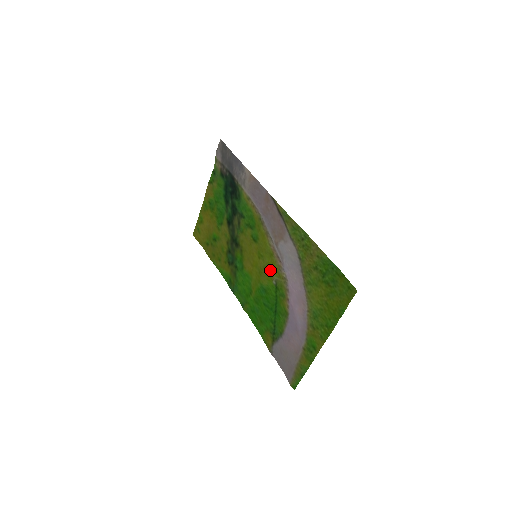
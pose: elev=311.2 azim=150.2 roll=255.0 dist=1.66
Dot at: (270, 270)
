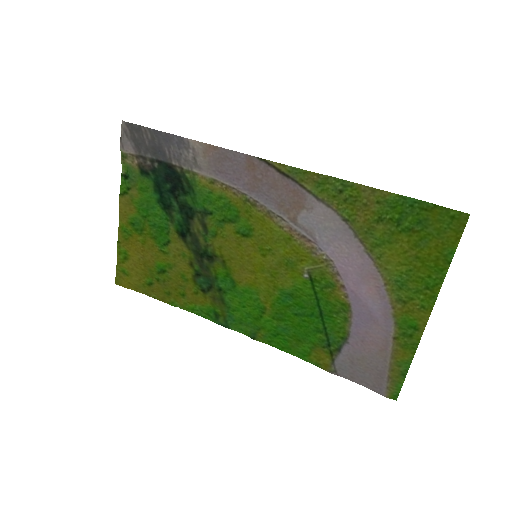
Dot at: (293, 262)
